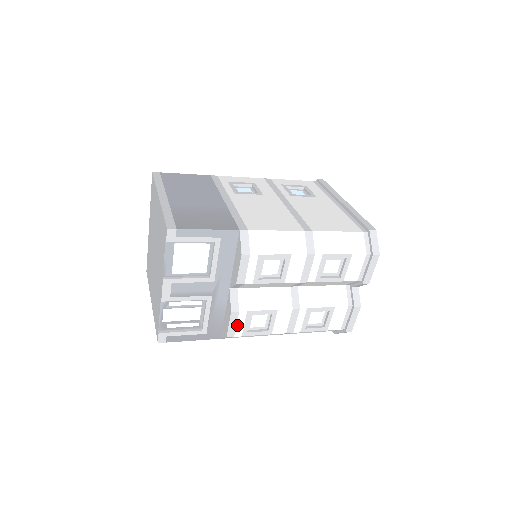
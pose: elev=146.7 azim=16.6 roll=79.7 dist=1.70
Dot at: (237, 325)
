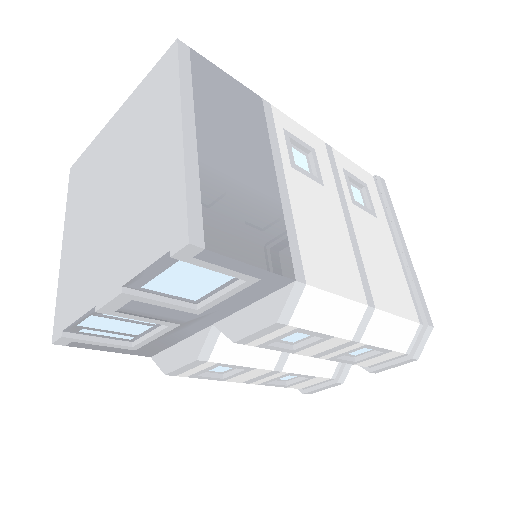
Dot at: (191, 369)
